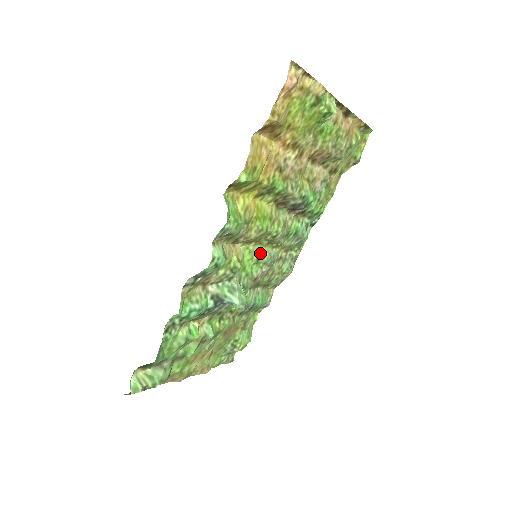
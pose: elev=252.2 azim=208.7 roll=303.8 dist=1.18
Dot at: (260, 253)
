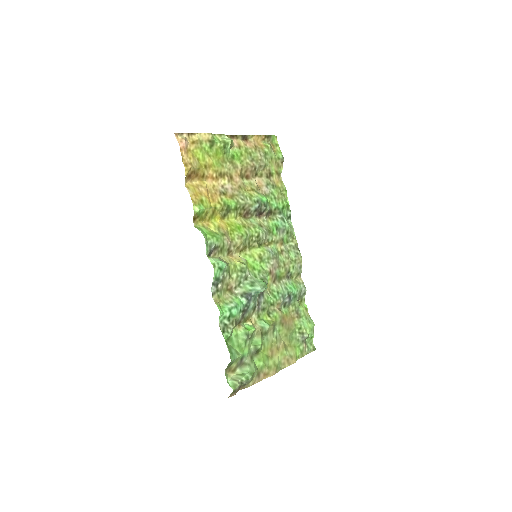
Dot at: (259, 253)
